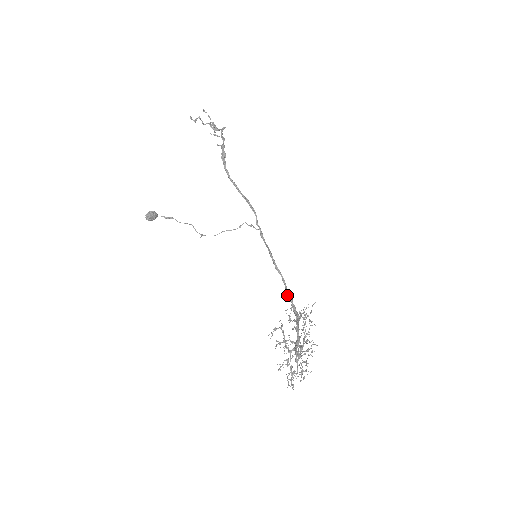
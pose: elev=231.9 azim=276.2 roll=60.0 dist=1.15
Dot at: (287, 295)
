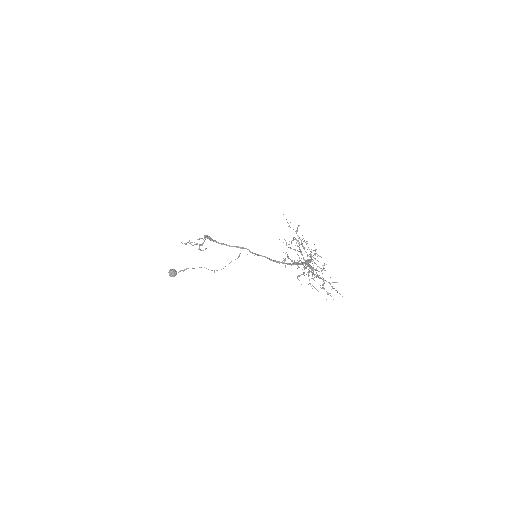
Dot at: (293, 264)
